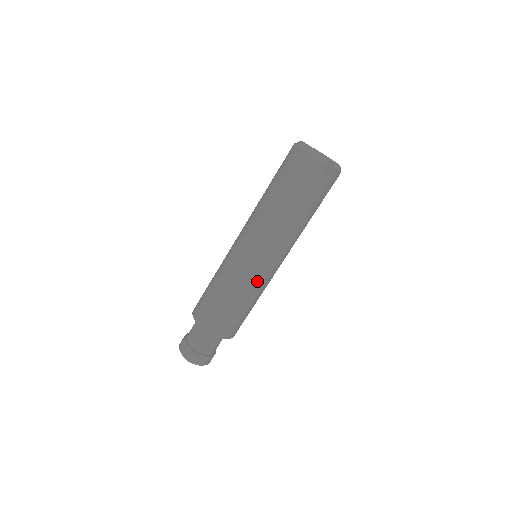
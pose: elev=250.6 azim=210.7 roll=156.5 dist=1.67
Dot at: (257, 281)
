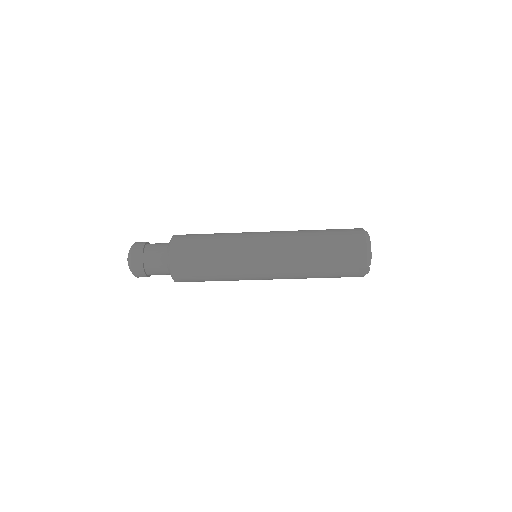
Dot at: (242, 274)
